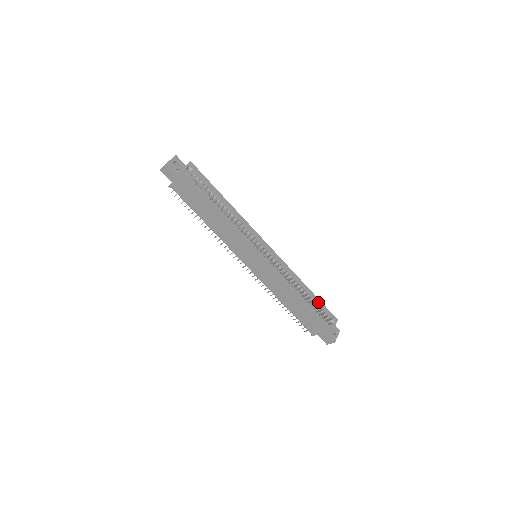
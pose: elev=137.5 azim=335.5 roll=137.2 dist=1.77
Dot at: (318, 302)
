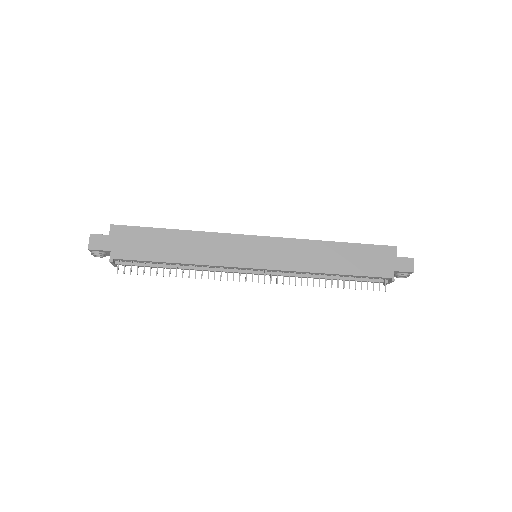
Dot at: occluded
